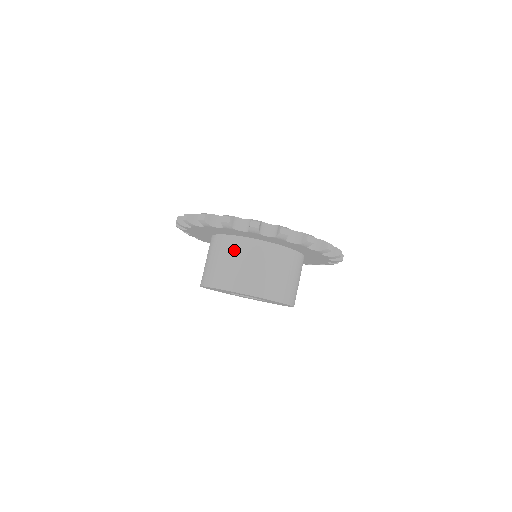
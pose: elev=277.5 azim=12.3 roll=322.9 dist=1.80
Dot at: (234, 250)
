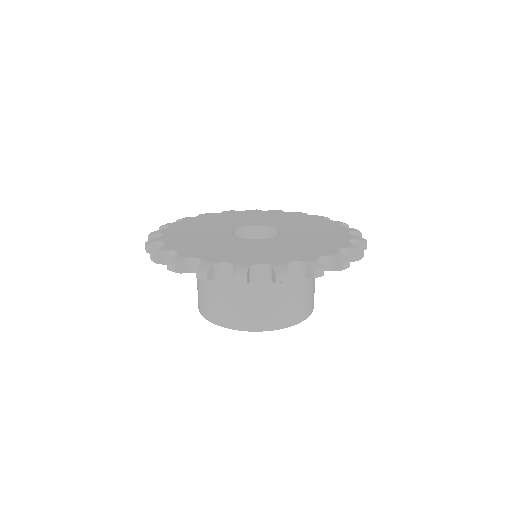
Dot at: (283, 282)
